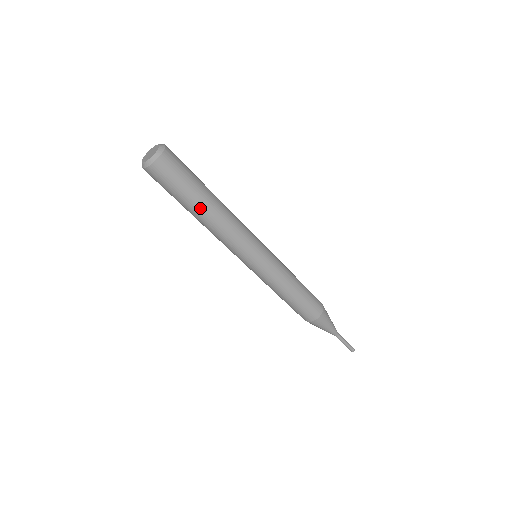
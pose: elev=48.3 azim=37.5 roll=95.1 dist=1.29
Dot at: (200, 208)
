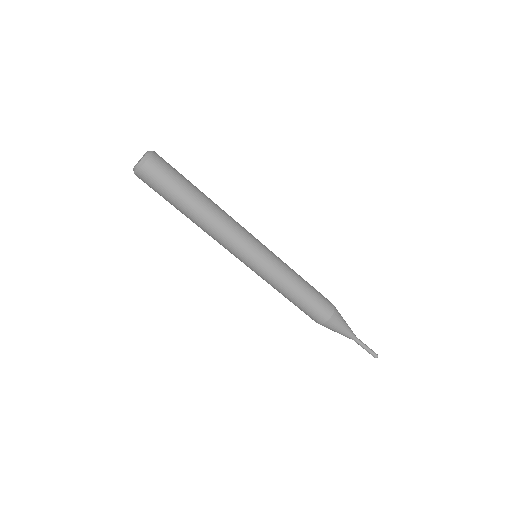
Dot at: (187, 212)
